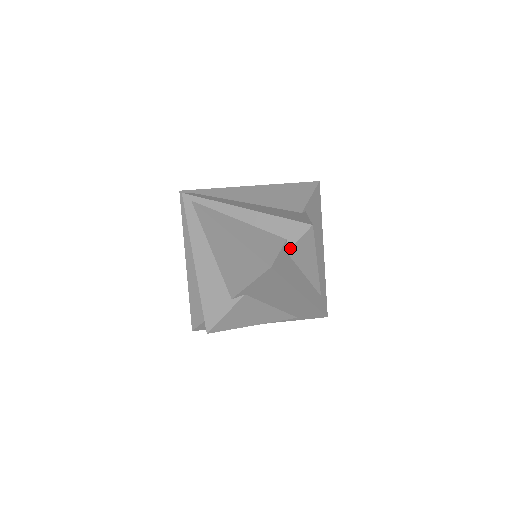
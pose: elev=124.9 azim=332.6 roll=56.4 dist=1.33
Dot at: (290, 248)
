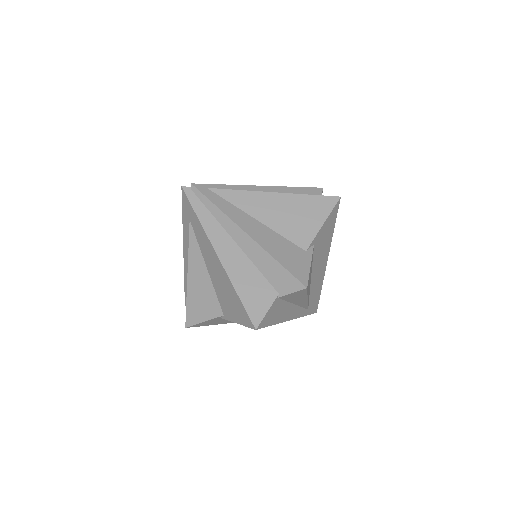
Dot at: occluded
